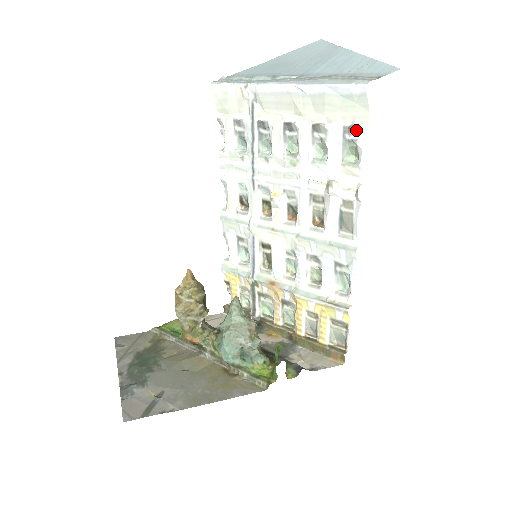
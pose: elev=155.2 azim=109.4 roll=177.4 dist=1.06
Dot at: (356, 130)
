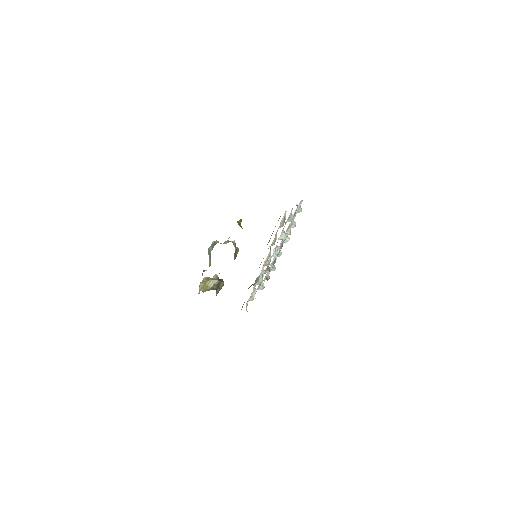
Dot at: occluded
